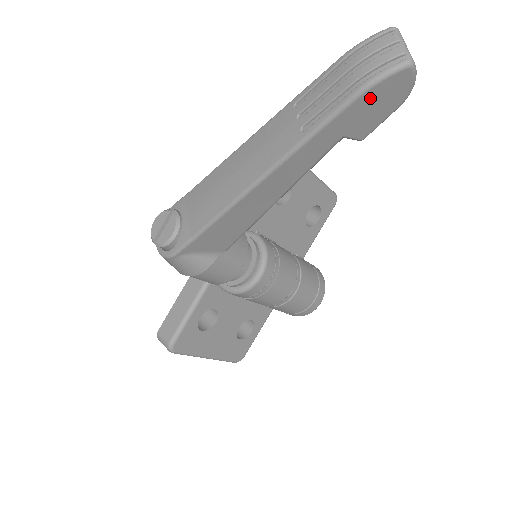
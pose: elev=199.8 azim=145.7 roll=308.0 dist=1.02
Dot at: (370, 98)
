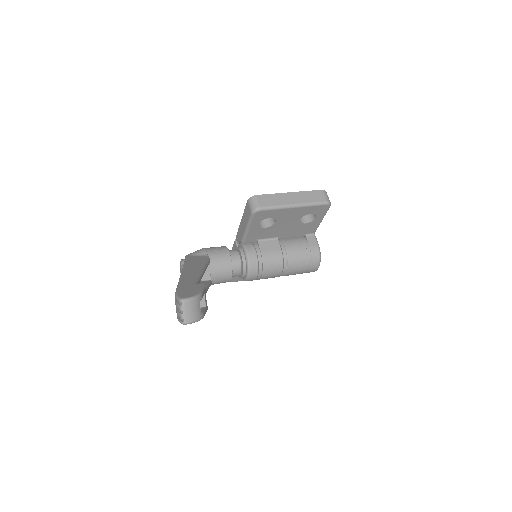
Dot at: occluded
